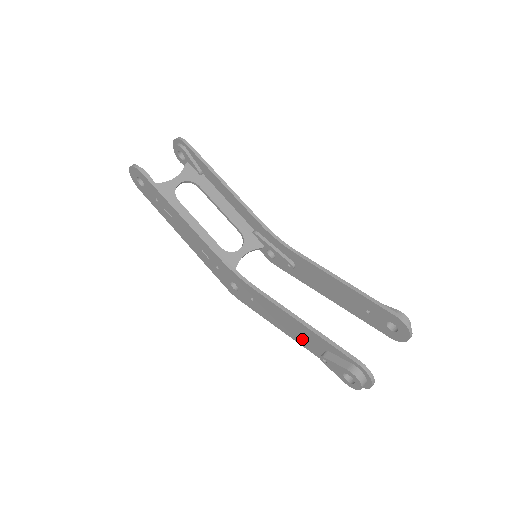
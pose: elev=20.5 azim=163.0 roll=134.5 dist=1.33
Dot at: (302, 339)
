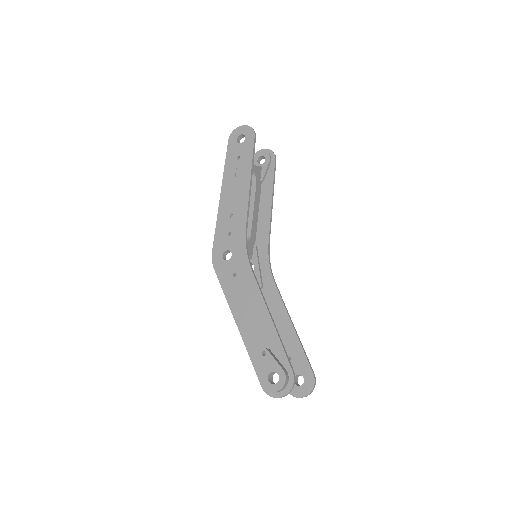
Dot at: (250, 329)
